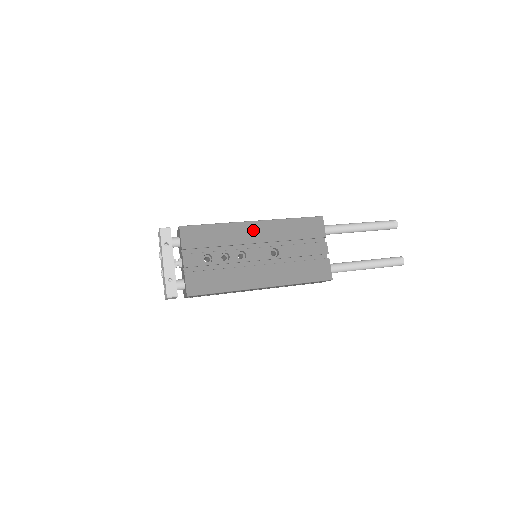
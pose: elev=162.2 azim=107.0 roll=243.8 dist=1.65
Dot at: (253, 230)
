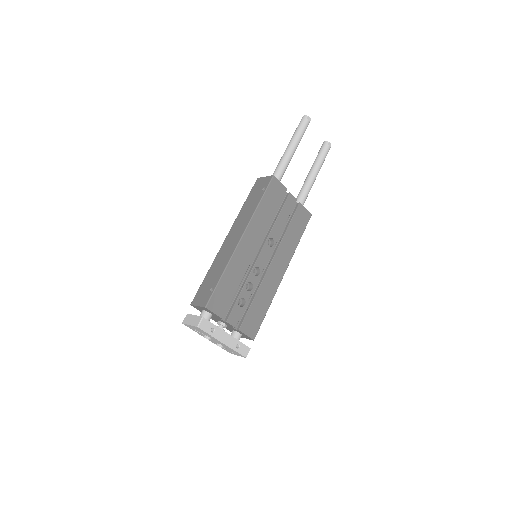
Dot at: (247, 245)
